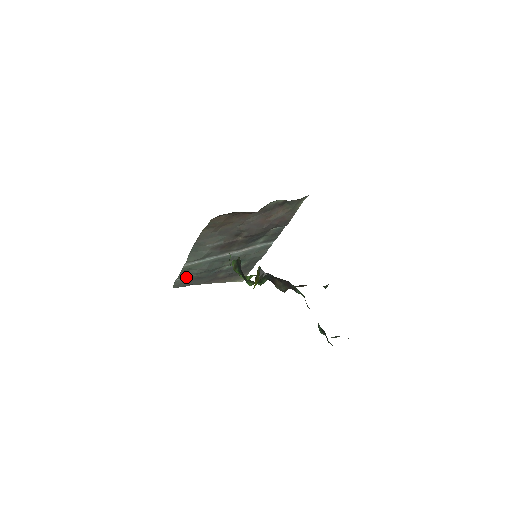
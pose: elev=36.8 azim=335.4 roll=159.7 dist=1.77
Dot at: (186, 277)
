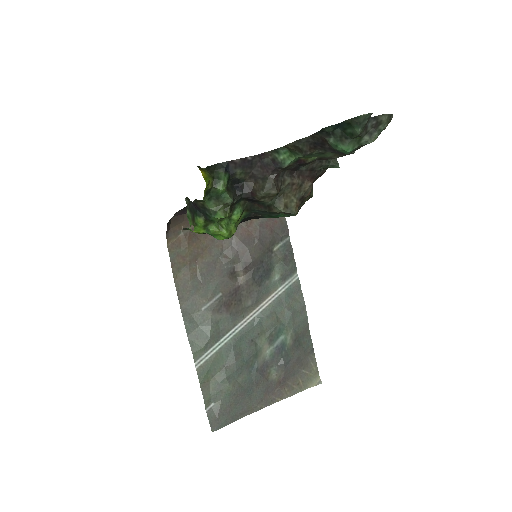
Dot at: (218, 396)
